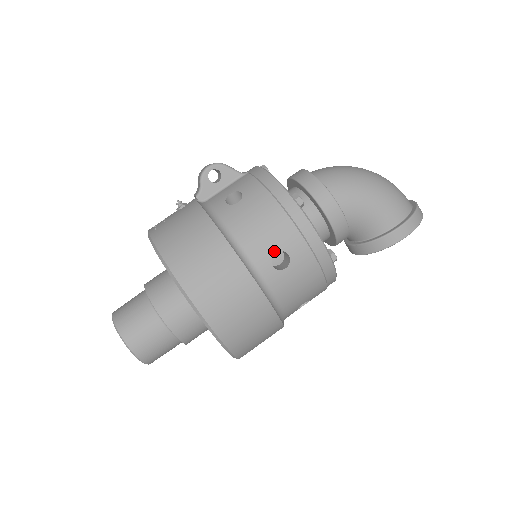
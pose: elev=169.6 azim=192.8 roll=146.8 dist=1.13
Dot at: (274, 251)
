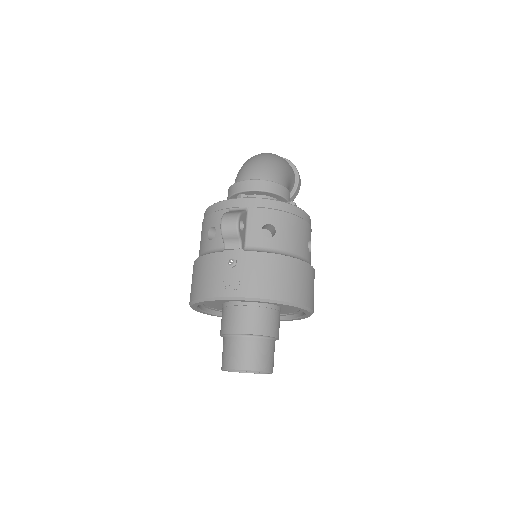
Dot at: occluded
